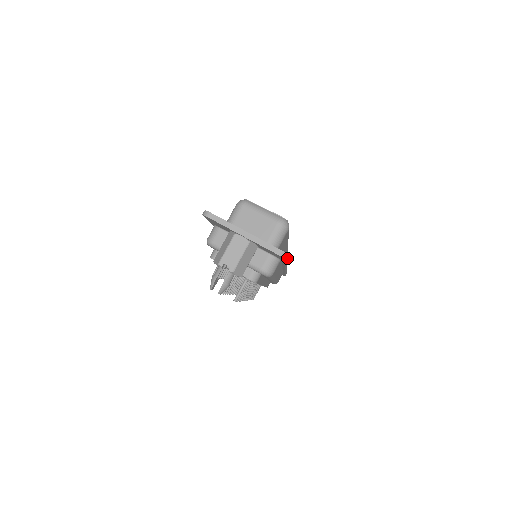
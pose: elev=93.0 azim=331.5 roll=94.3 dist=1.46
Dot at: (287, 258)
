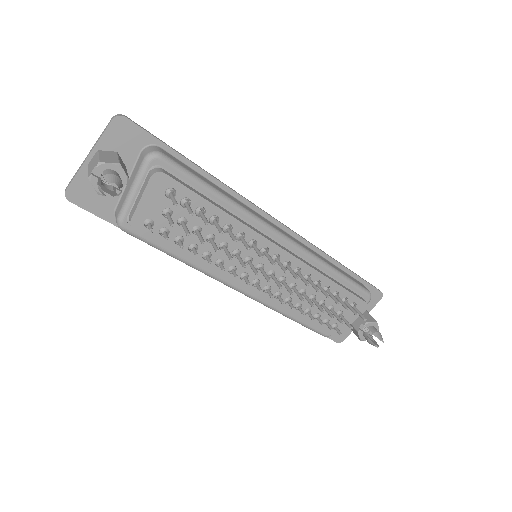
Dot at: (159, 140)
